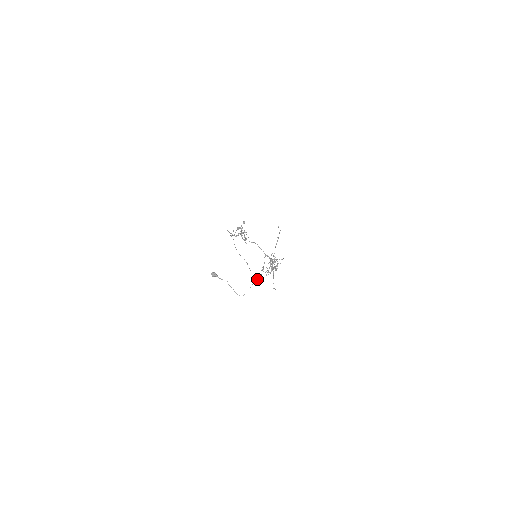
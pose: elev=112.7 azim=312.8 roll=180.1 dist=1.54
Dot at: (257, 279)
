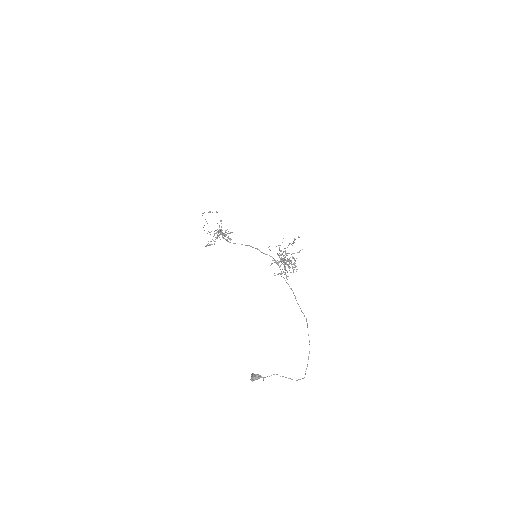
Dot at: (309, 342)
